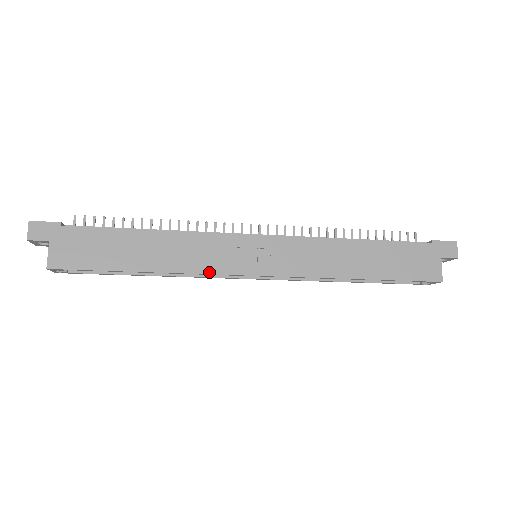
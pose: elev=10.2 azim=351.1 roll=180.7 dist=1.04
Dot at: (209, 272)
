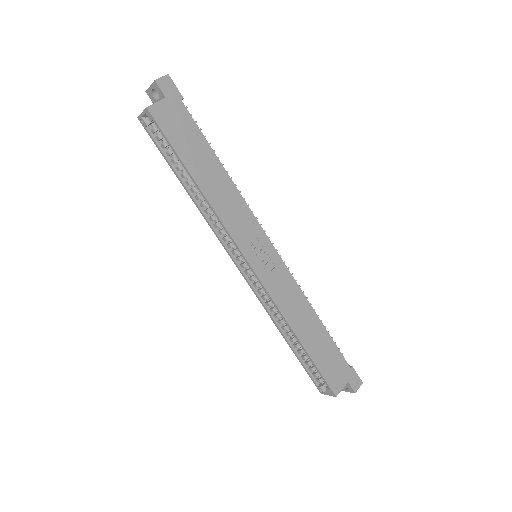
Dot at: (228, 229)
